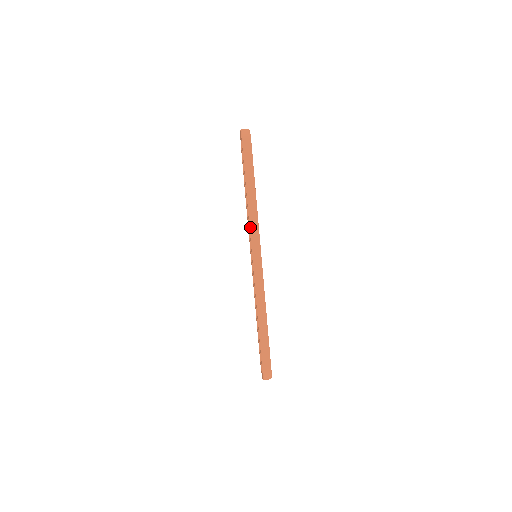
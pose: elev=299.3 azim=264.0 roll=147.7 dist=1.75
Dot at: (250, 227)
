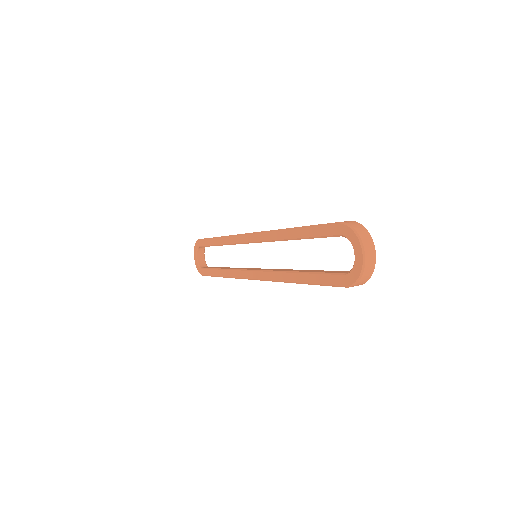
Dot at: (232, 235)
